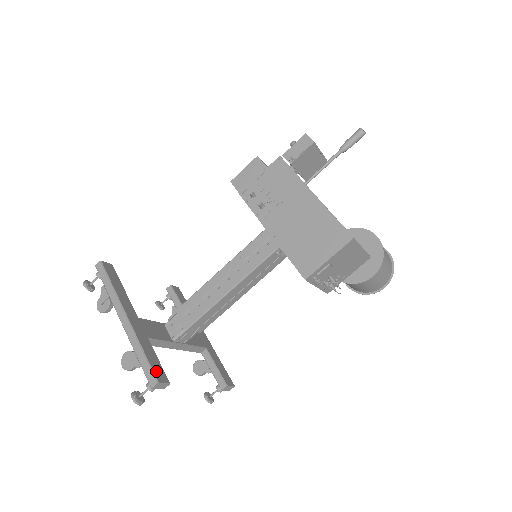
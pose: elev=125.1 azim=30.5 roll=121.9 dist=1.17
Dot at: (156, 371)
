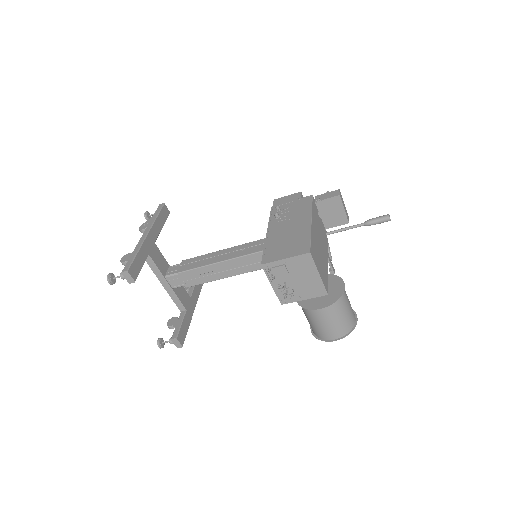
Dot at: (133, 267)
